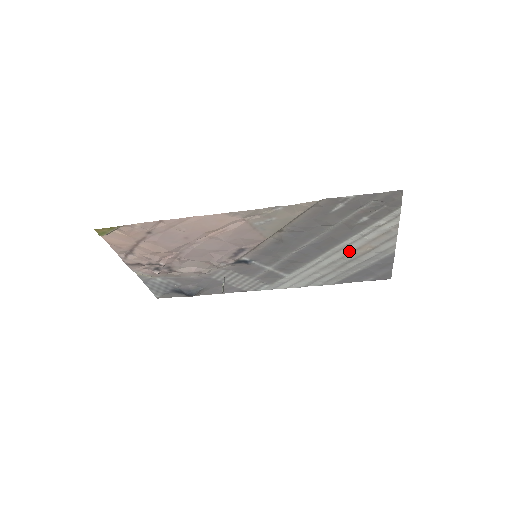
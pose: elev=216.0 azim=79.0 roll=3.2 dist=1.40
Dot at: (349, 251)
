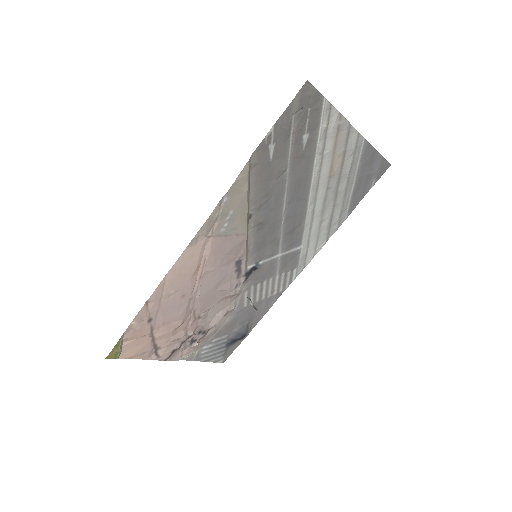
Dot at: (326, 177)
